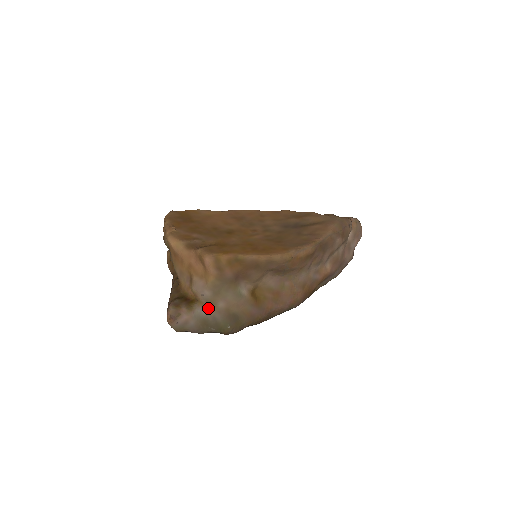
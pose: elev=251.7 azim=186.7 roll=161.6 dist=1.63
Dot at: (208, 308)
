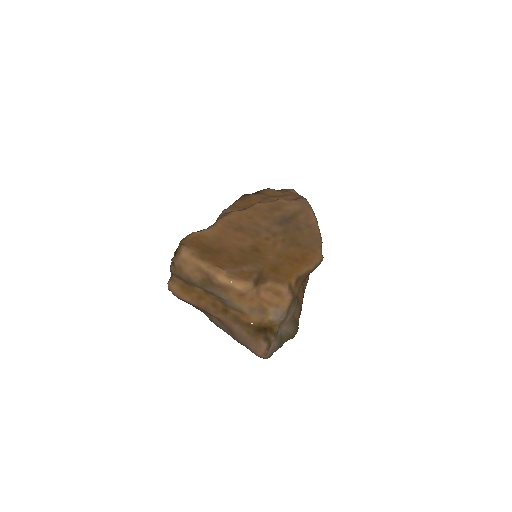
Dot at: (280, 326)
